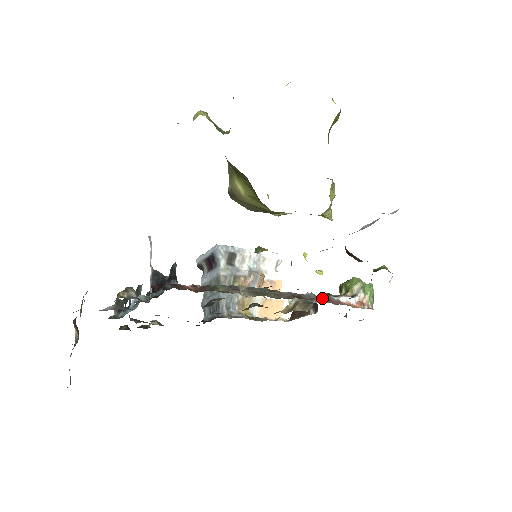
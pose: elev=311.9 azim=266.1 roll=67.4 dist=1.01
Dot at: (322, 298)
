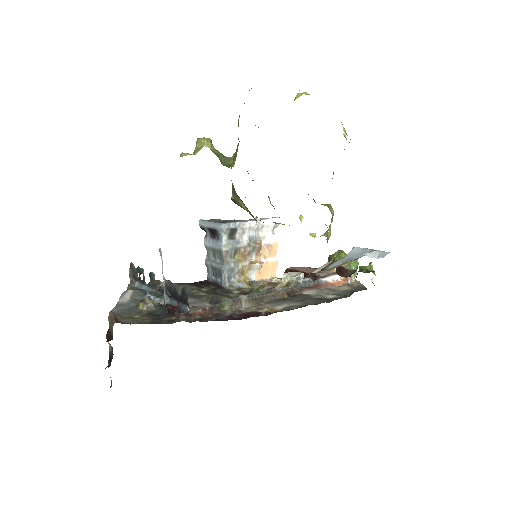
Dot at: (312, 285)
